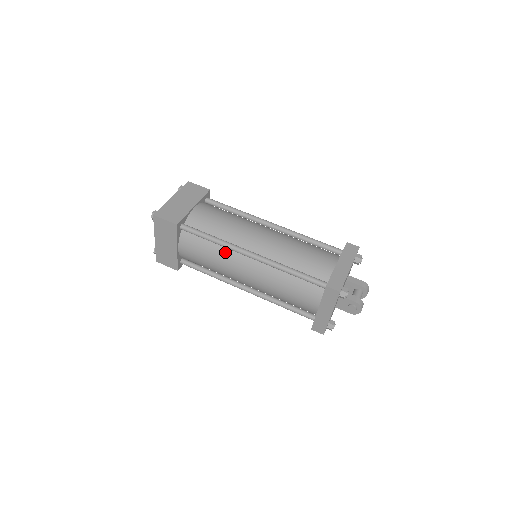
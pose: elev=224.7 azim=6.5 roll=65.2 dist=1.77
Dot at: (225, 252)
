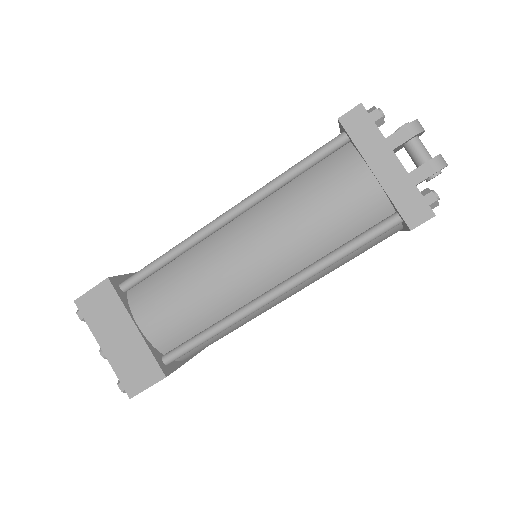
Dot at: occluded
